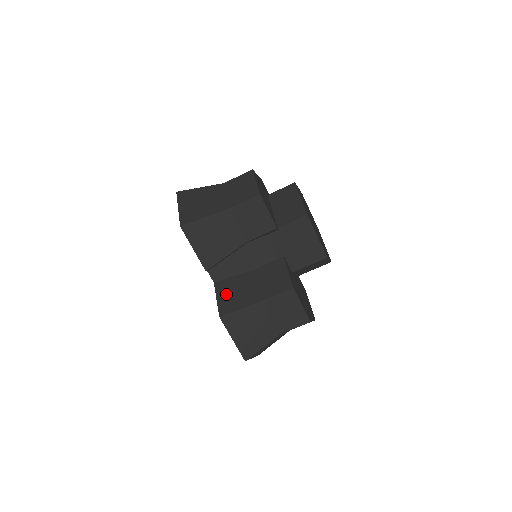
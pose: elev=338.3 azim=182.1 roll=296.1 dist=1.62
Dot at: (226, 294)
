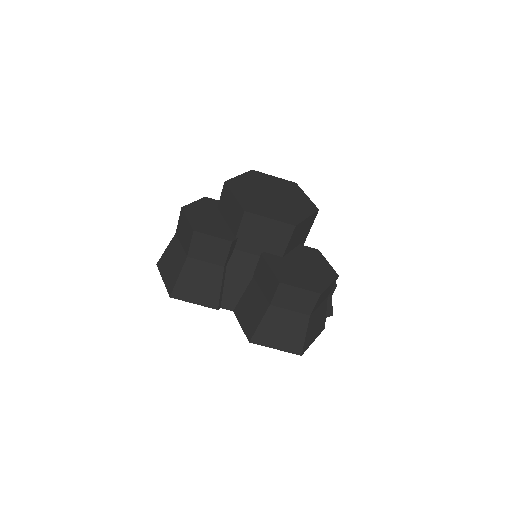
Dot at: (244, 317)
